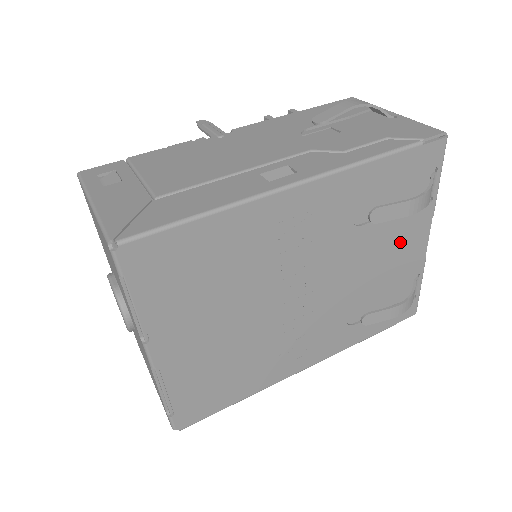
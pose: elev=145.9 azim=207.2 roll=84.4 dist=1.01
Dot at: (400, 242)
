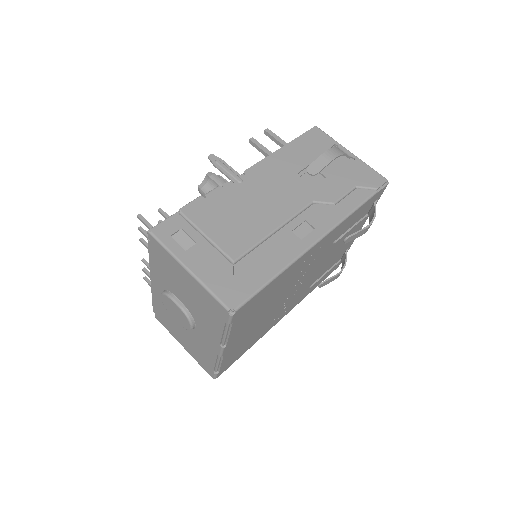
Dot at: occluded
